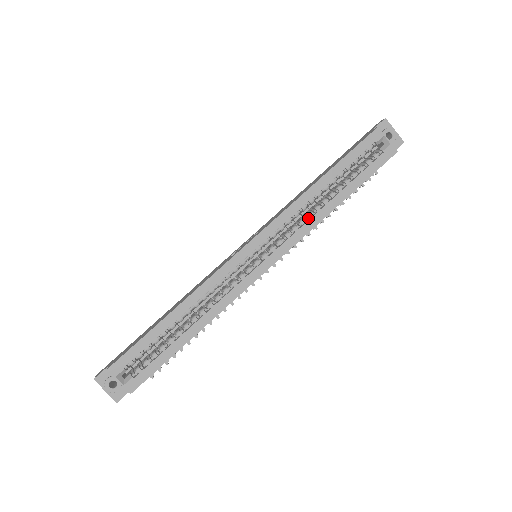
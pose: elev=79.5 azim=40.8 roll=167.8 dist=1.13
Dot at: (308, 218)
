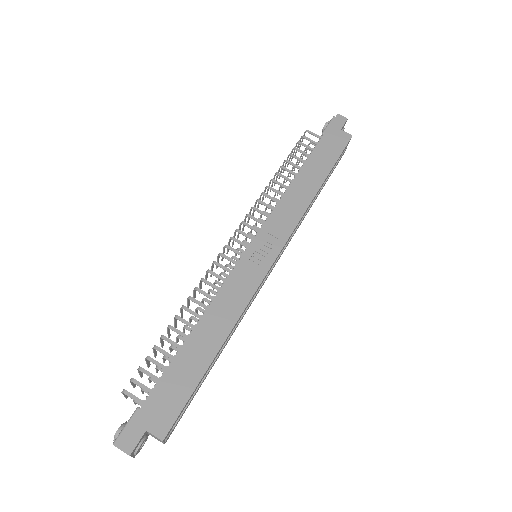
Dot at: occluded
